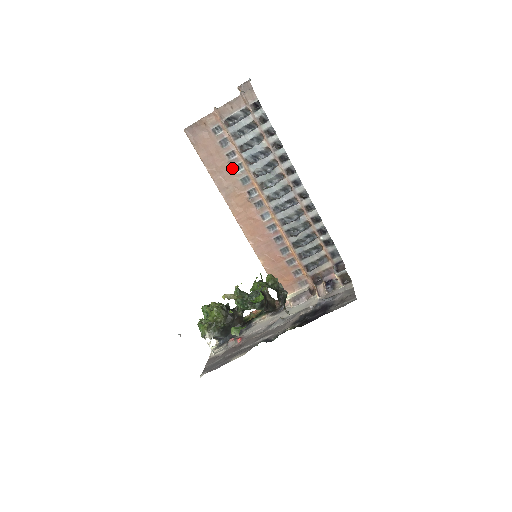
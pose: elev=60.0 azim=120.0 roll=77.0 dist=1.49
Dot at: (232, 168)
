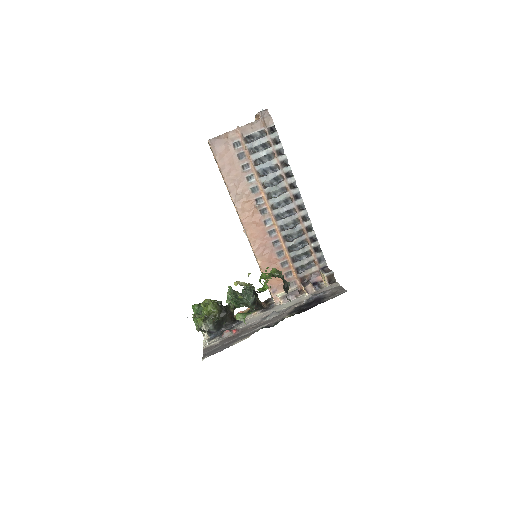
Dot at: (245, 178)
